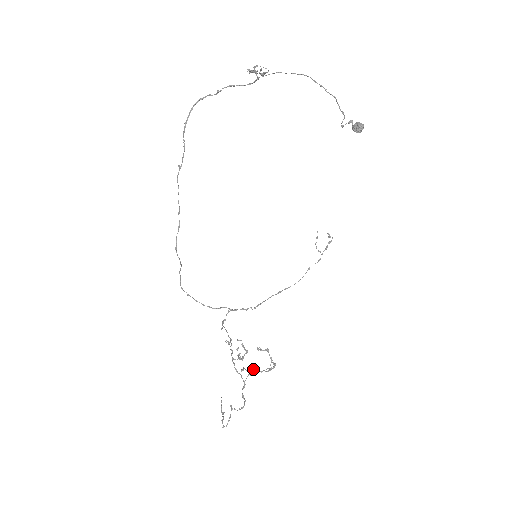
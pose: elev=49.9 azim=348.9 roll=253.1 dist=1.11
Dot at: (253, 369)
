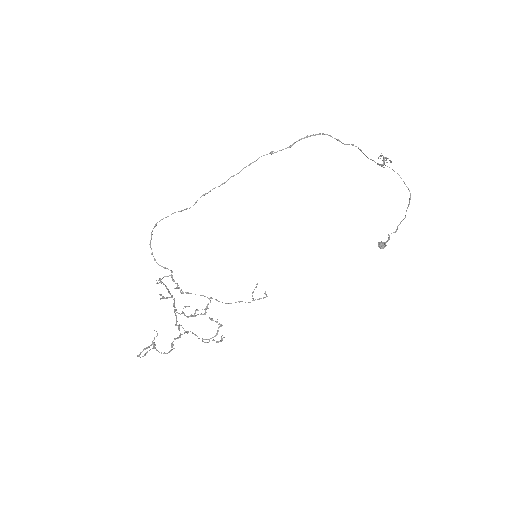
Dot at: occluded
